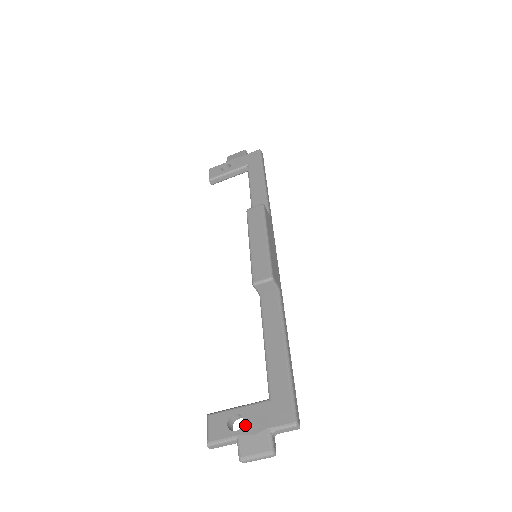
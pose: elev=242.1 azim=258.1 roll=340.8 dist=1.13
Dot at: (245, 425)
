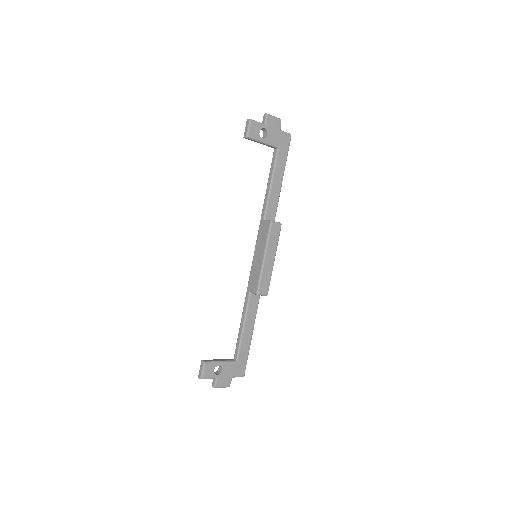
Dot at: (223, 373)
